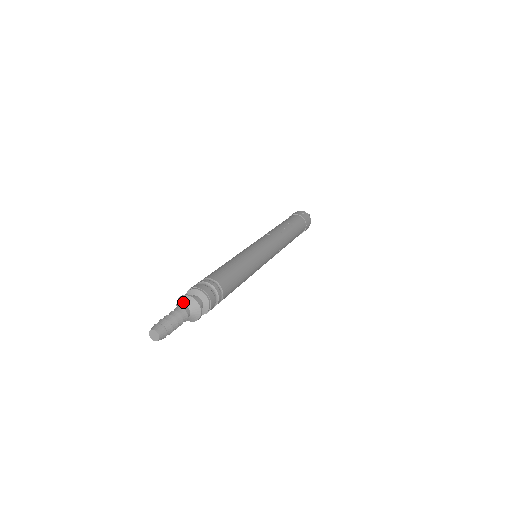
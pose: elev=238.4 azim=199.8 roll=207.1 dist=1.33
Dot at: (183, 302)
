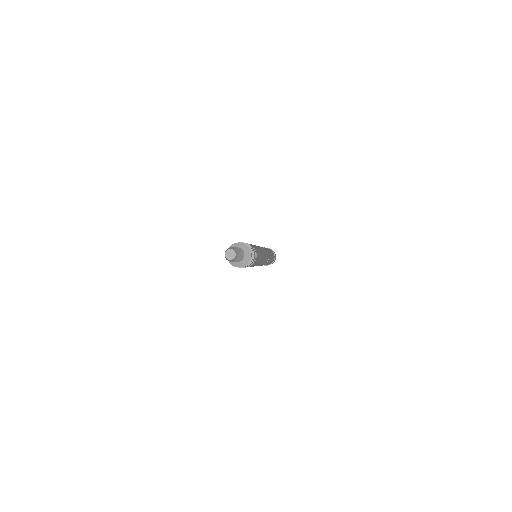
Dot at: occluded
